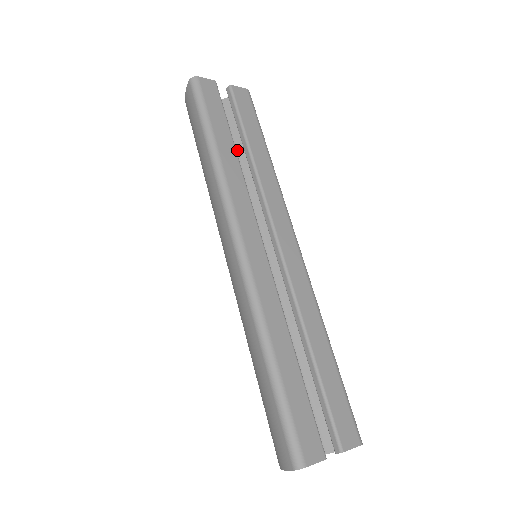
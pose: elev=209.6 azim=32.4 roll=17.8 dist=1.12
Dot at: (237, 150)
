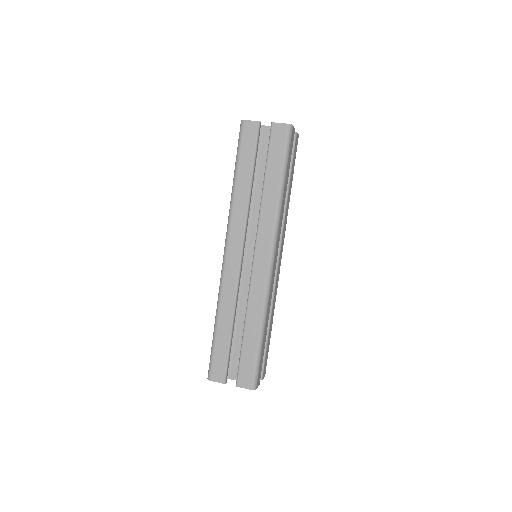
Dot at: occluded
